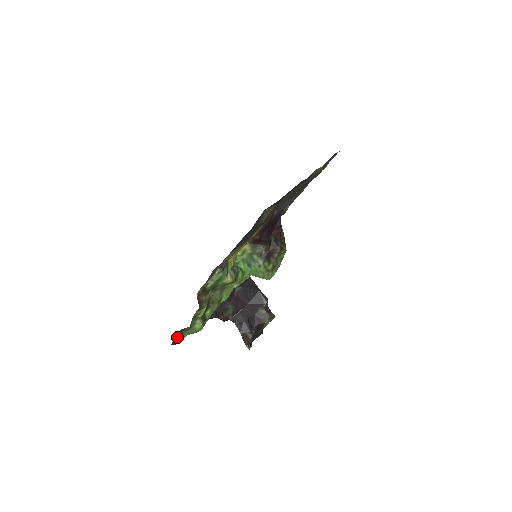
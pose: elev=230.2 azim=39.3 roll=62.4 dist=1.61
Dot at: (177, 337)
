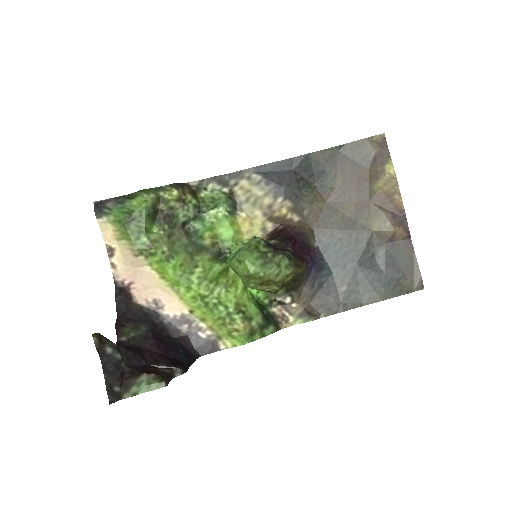
Dot at: (111, 202)
